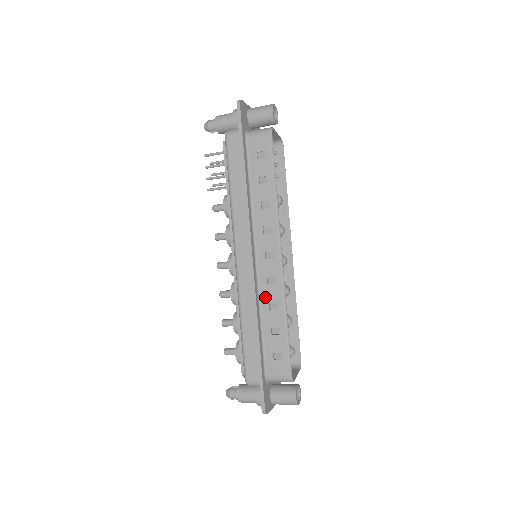
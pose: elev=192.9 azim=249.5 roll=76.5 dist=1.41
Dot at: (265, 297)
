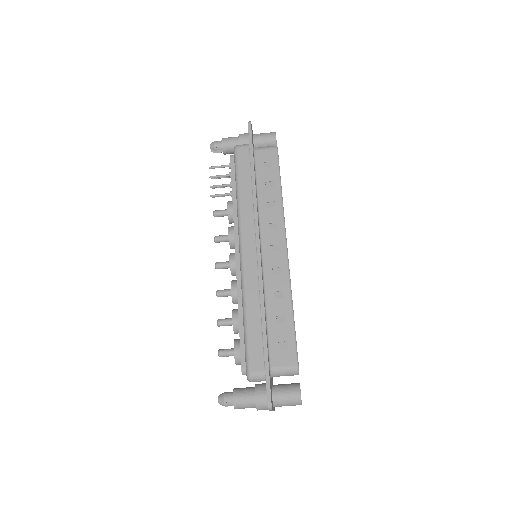
Dot at: (270, 286)
